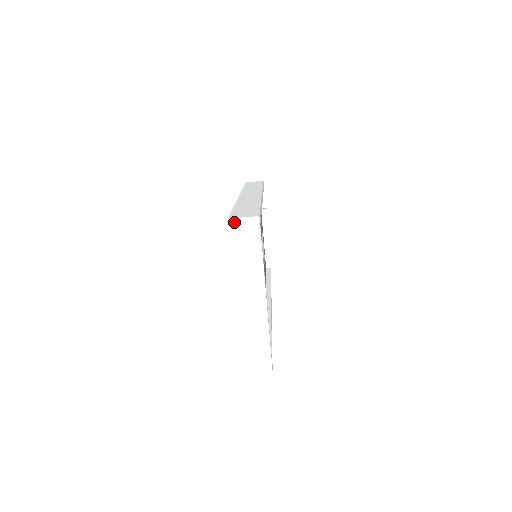
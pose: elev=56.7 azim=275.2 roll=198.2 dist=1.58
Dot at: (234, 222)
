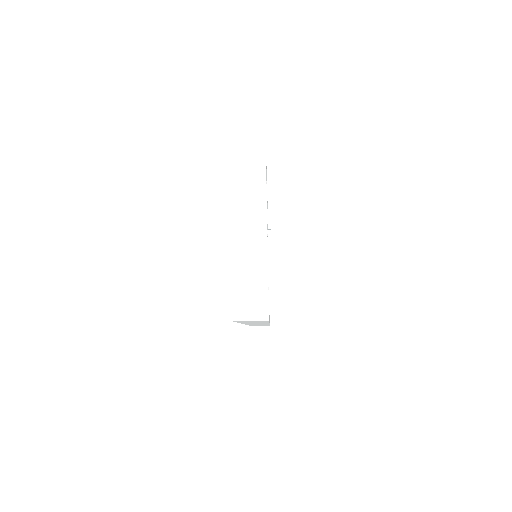
Dot at: (237, 136)
